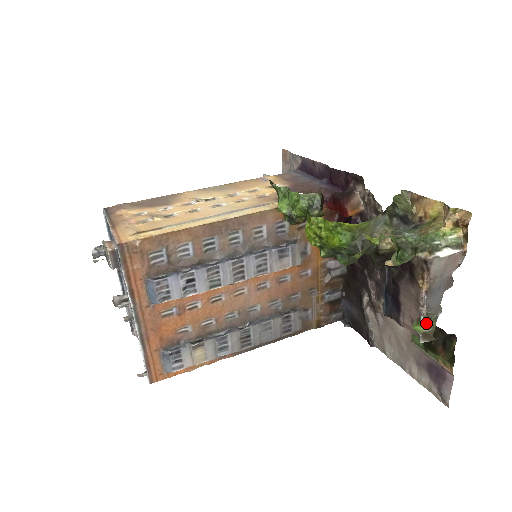
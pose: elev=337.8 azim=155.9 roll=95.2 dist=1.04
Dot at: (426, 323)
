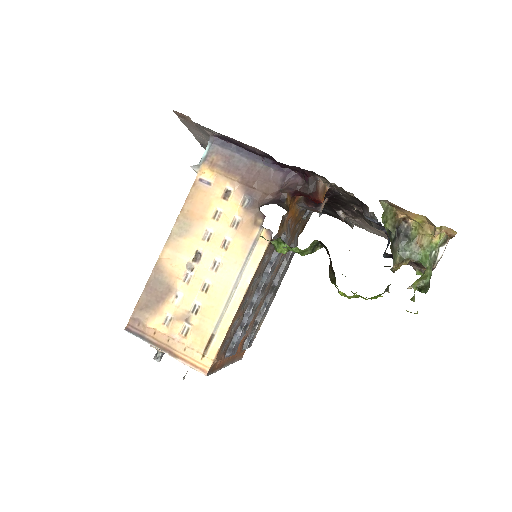
Dot at: occluded
